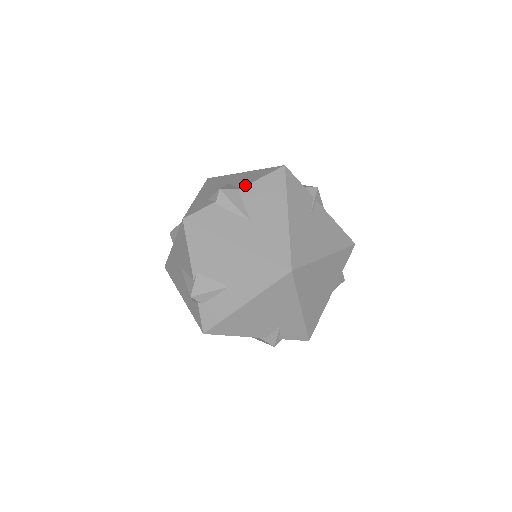
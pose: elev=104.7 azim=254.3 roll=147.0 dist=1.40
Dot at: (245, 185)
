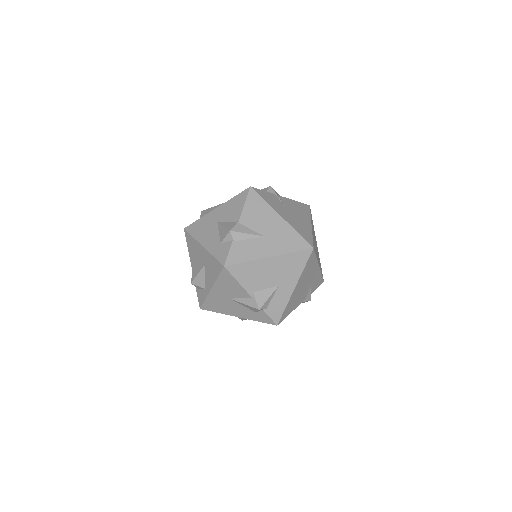
Dot at: (239, 216)
